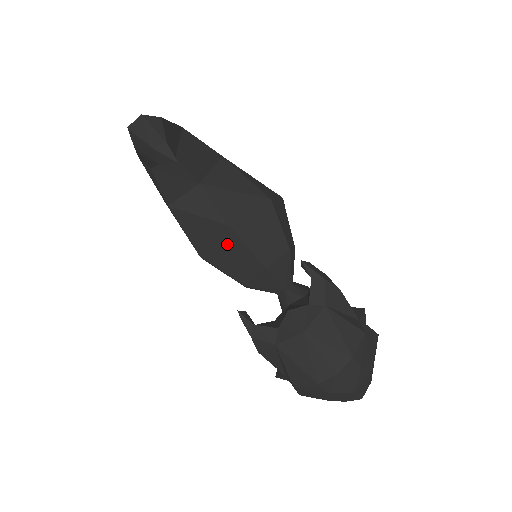
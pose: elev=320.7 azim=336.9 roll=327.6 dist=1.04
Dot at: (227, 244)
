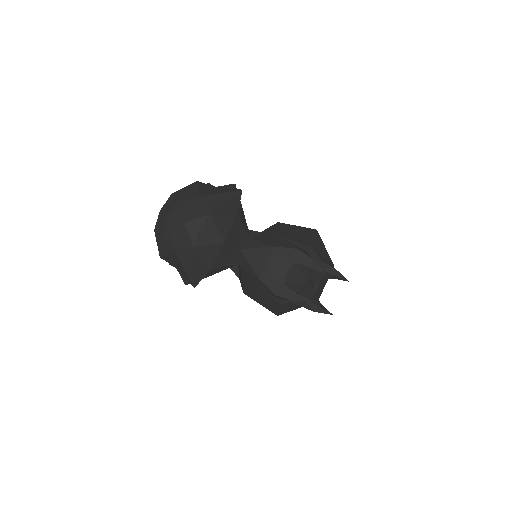
Dot at: occluded
